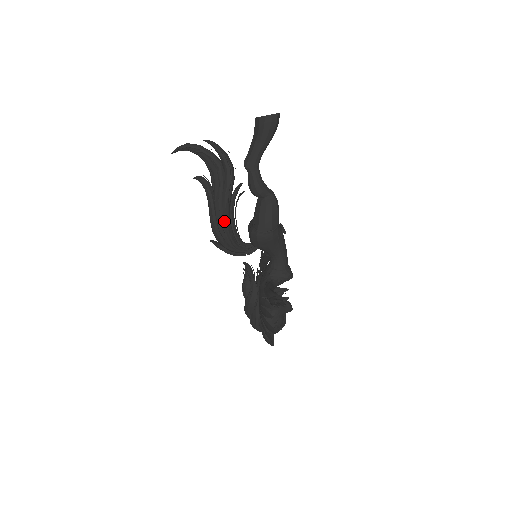
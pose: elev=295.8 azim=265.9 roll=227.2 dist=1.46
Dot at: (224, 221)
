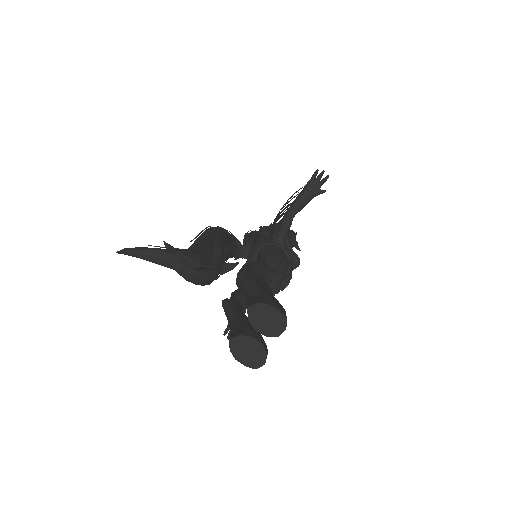
Dot at: occluded
